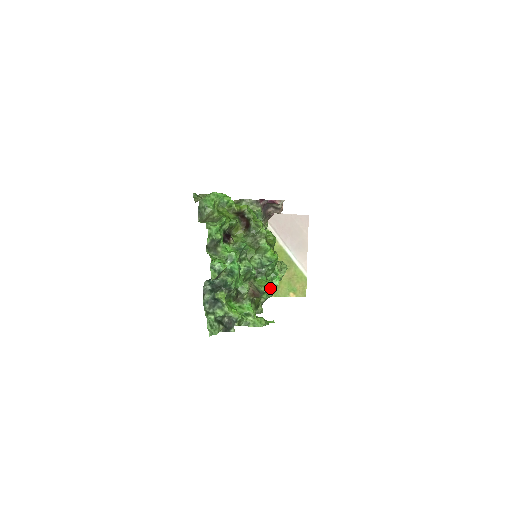
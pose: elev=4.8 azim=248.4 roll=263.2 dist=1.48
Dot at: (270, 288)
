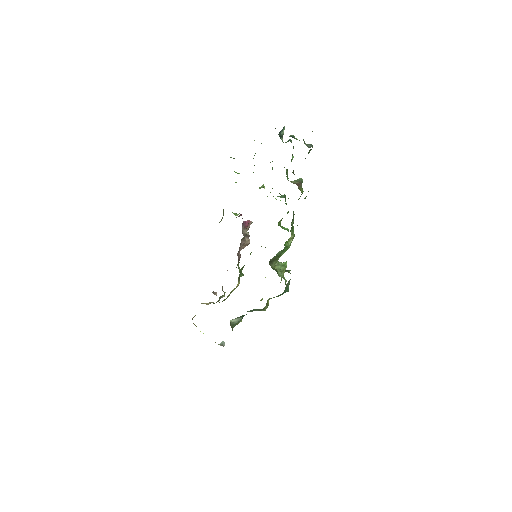
Dot at: (293, 230)
